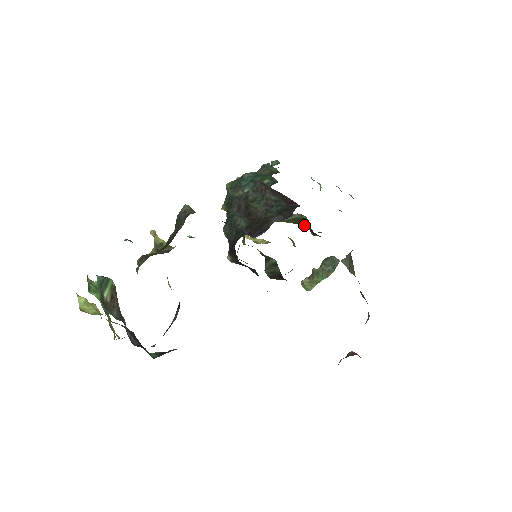
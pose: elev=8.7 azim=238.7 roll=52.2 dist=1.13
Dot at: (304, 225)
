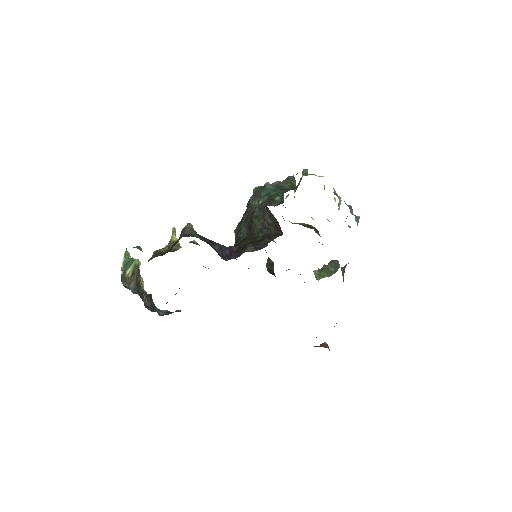
Dot at: (316, 231)
